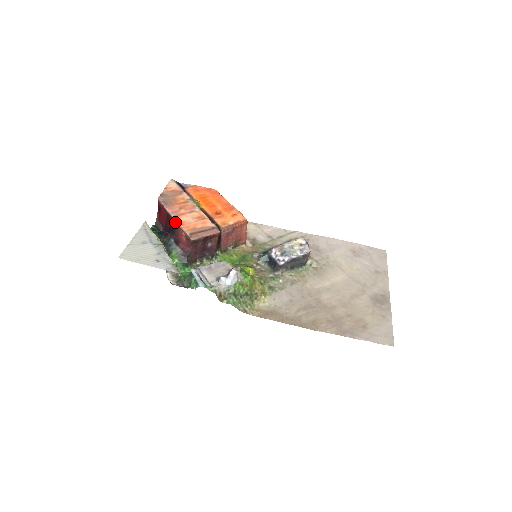
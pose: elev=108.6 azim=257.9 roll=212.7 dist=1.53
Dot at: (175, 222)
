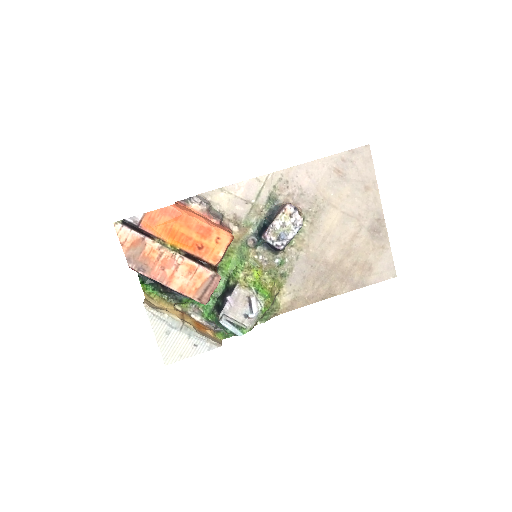
Dot at: occluded
